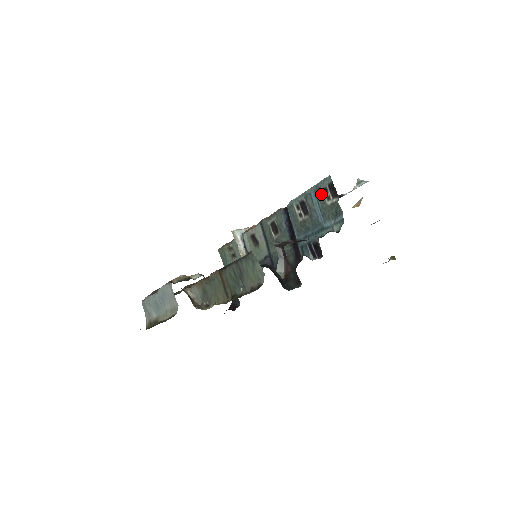
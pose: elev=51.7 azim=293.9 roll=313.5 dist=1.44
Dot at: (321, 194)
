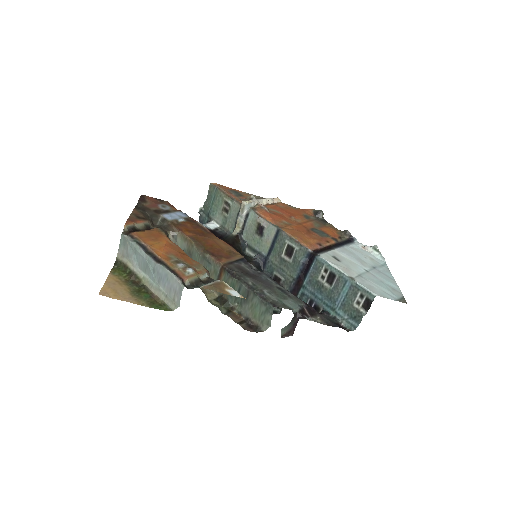
Dot at: (355, 294)
